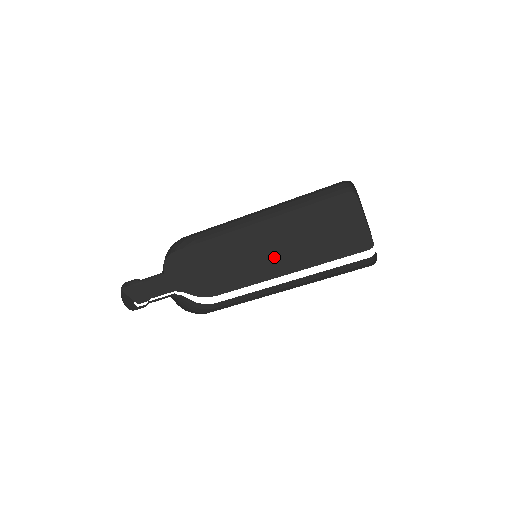
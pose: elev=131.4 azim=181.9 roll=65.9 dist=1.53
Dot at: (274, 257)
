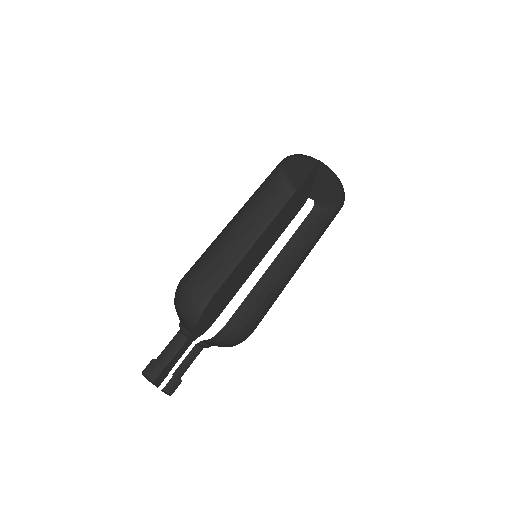
Dot at: (263, 249)
